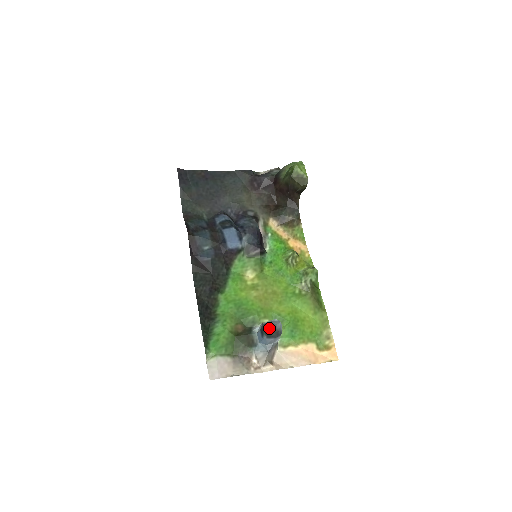
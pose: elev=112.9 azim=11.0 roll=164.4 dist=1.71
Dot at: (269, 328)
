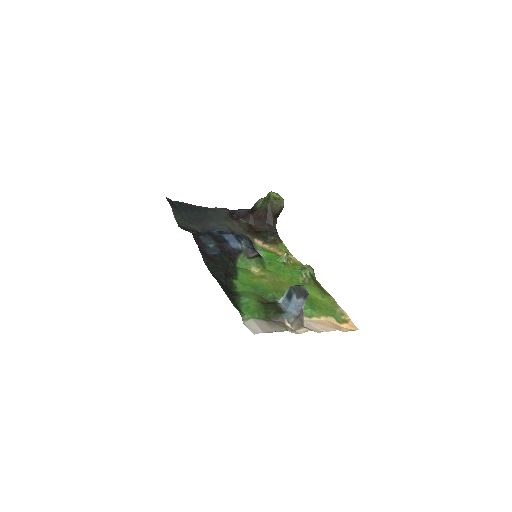
Dot at: (297, 287)
